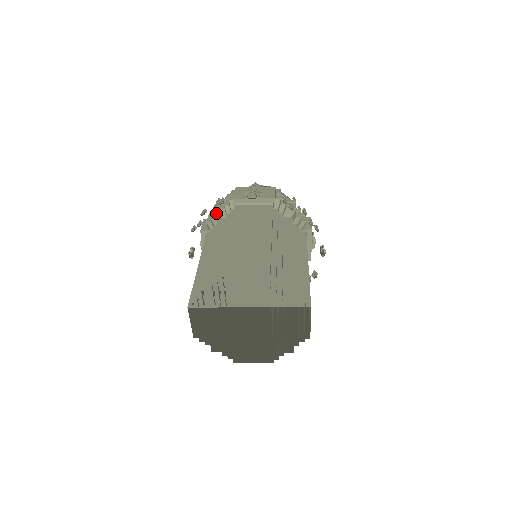
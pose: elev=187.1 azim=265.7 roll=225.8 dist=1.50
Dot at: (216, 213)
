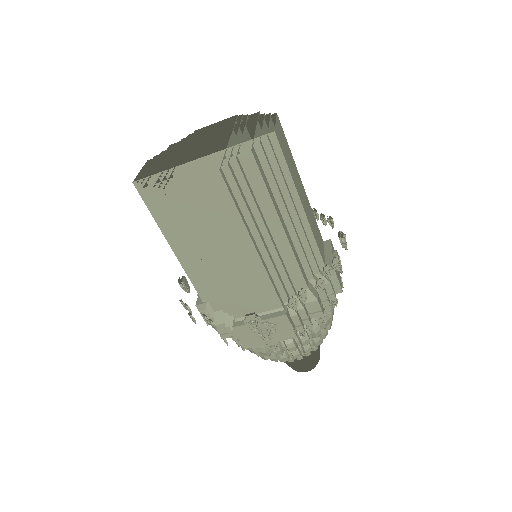
Dot at: occluded
